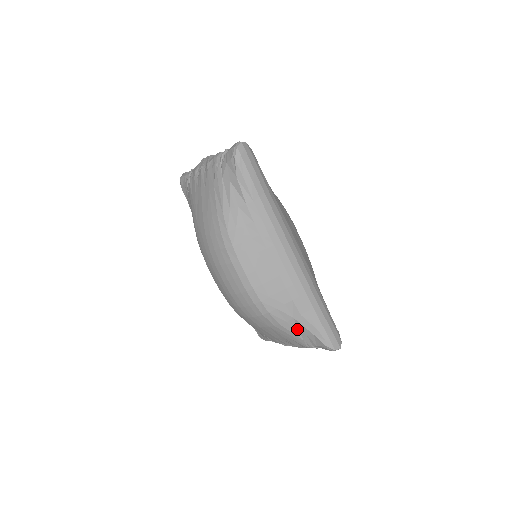
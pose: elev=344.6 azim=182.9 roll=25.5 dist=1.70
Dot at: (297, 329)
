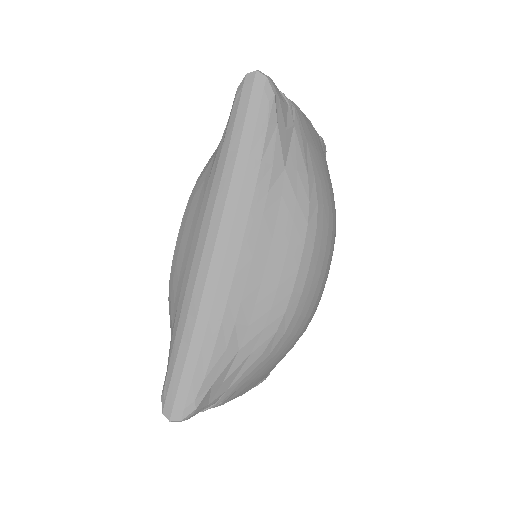
Dot at: occluded
